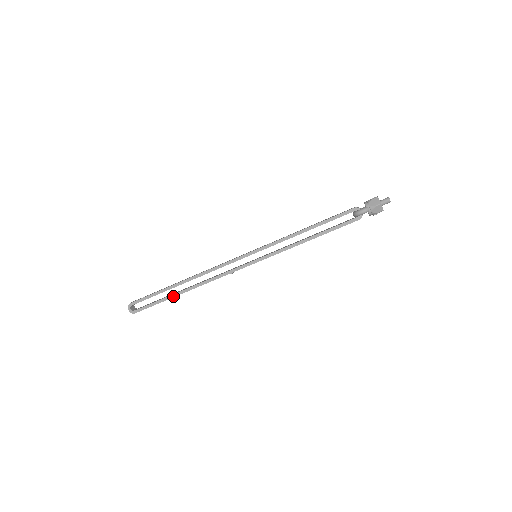
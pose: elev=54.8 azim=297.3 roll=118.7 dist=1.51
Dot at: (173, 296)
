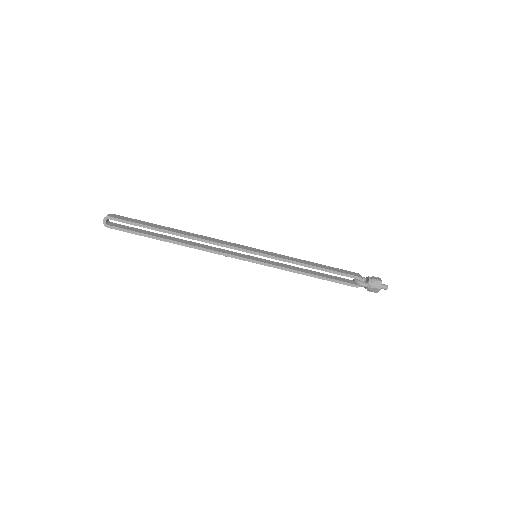
Dot at: (158, 238)
